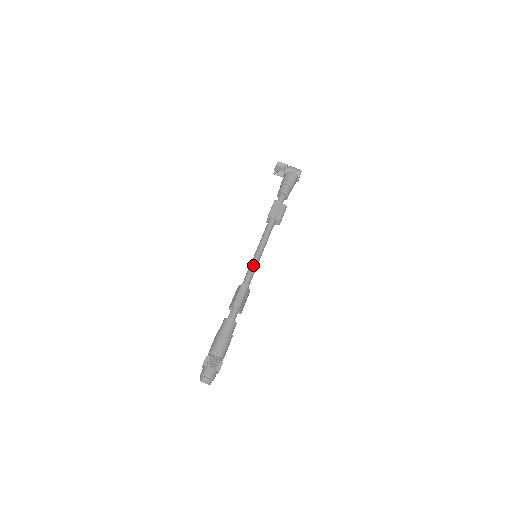
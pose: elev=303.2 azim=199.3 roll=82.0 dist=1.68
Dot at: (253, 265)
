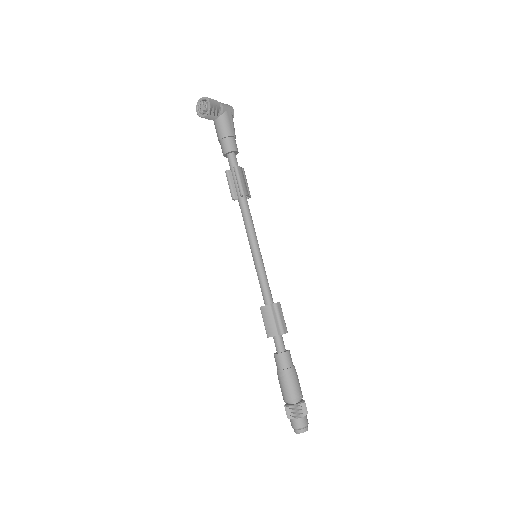
Dot at: (264, 271)
